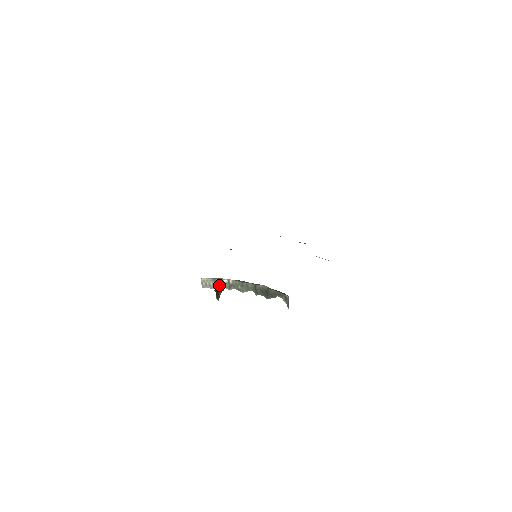
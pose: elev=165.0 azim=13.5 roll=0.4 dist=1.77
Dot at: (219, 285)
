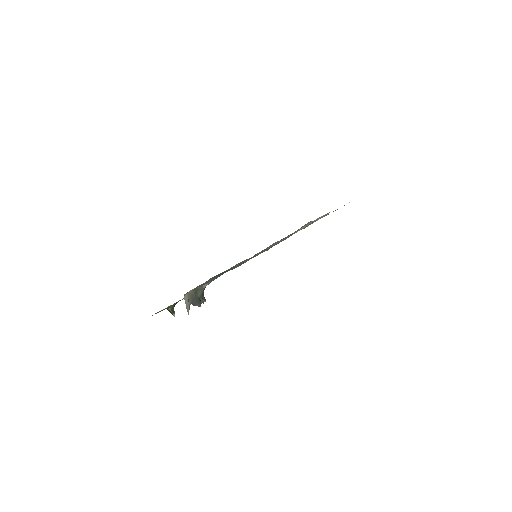
Dot at: occluded
